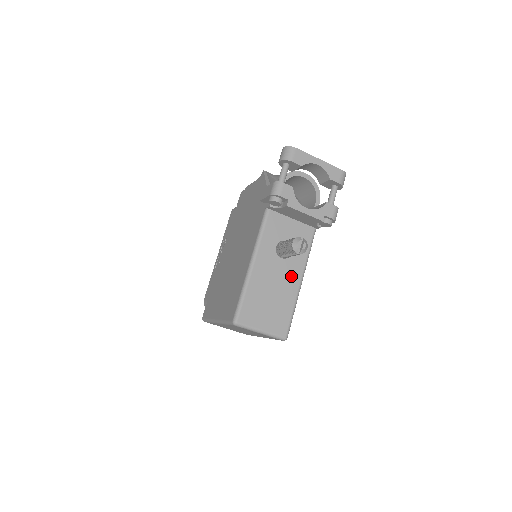
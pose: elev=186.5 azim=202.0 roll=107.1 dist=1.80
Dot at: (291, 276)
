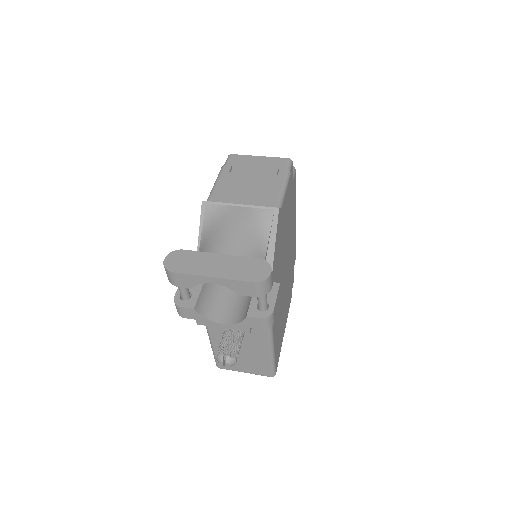
Dot at: (256, 342)
